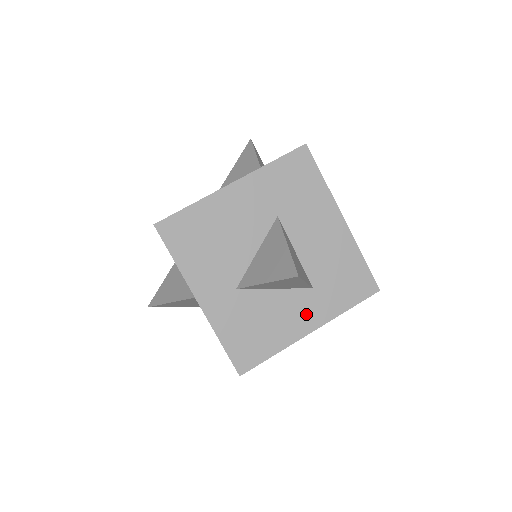
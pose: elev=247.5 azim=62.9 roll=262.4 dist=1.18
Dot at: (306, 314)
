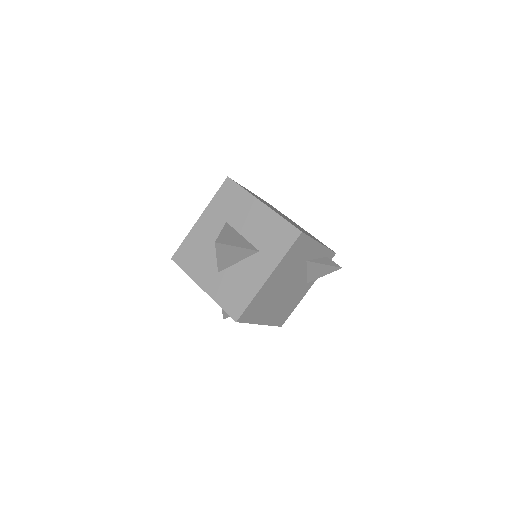
Dot at: (261, 268)
